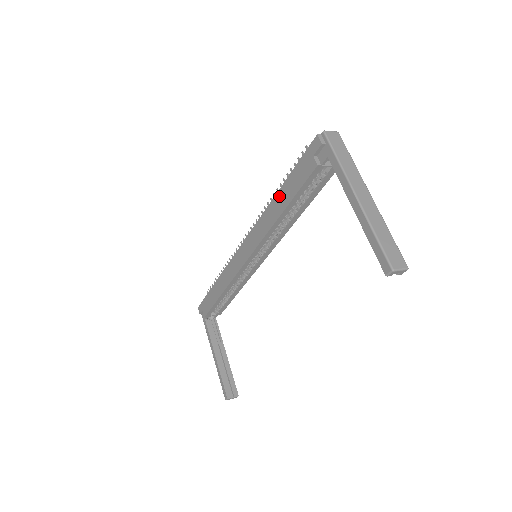
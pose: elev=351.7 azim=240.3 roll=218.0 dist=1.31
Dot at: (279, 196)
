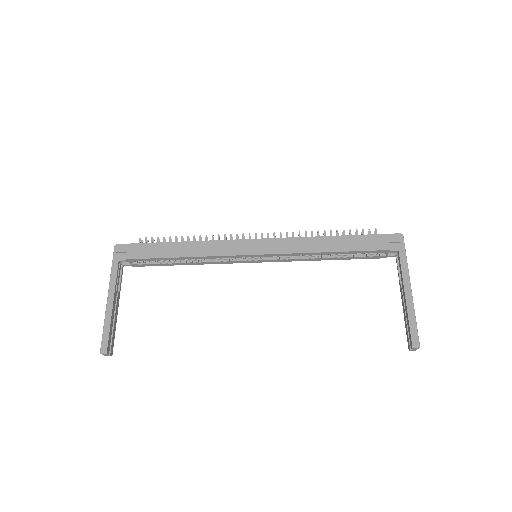
Dot at: (335, 240)
